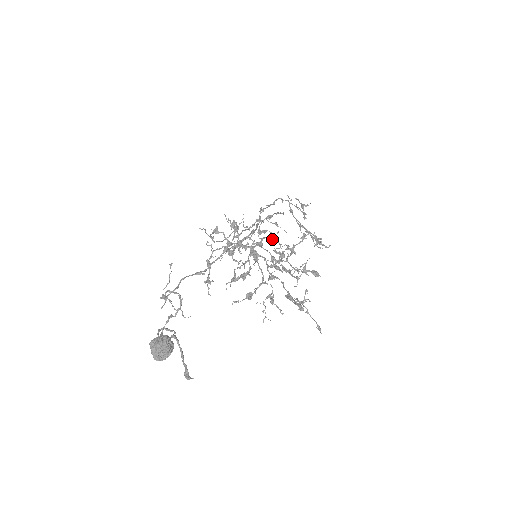
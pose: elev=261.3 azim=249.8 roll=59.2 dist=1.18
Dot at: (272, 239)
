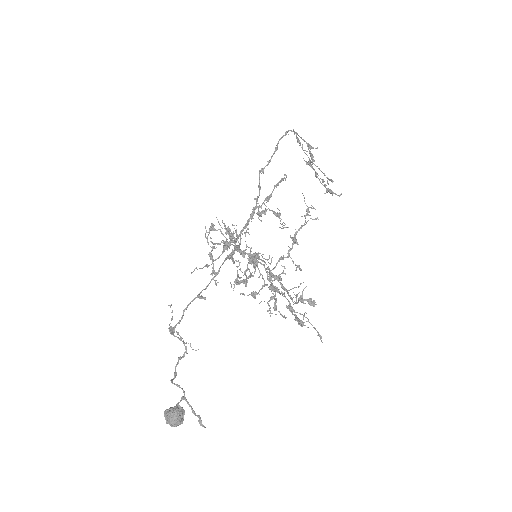
Dot at: occluded
